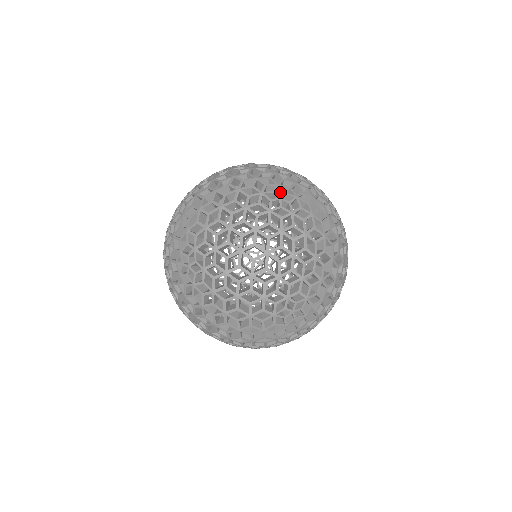
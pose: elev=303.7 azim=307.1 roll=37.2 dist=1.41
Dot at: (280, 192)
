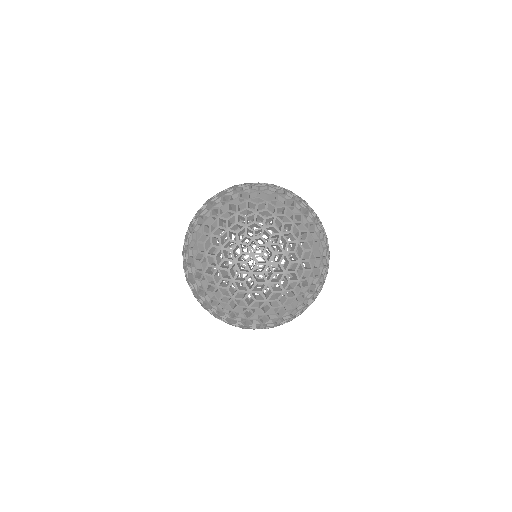
Dot at: (250, 231)
